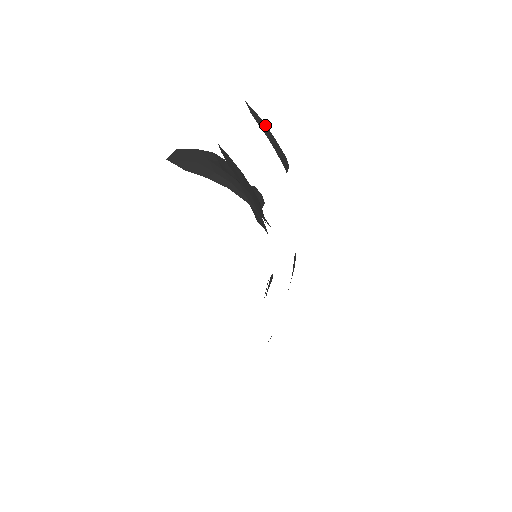
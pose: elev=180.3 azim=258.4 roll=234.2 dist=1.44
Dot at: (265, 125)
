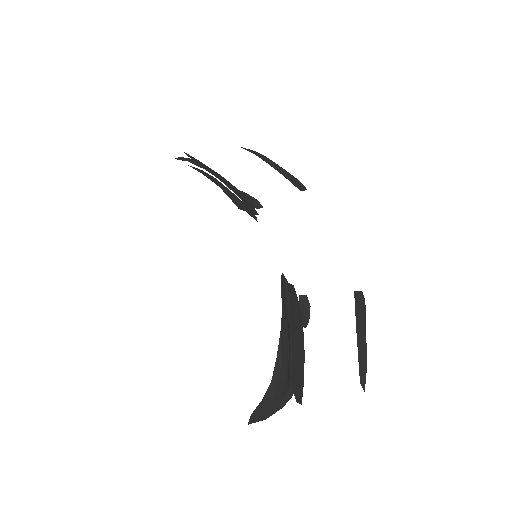
Dot at: (260, 154)
